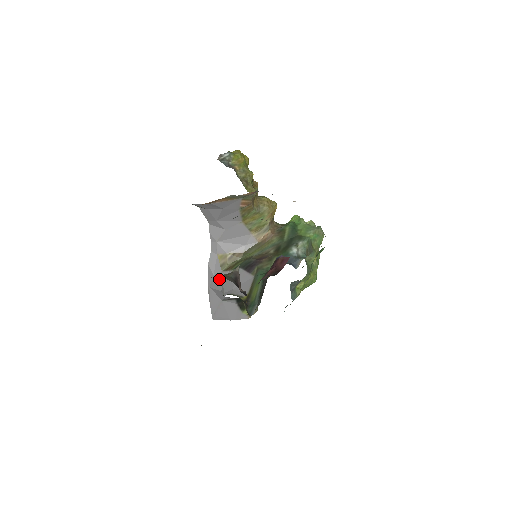
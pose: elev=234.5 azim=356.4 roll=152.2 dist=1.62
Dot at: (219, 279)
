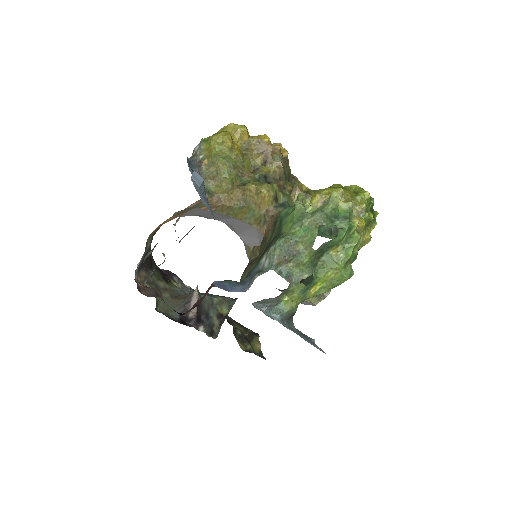
Dot at: occluded
